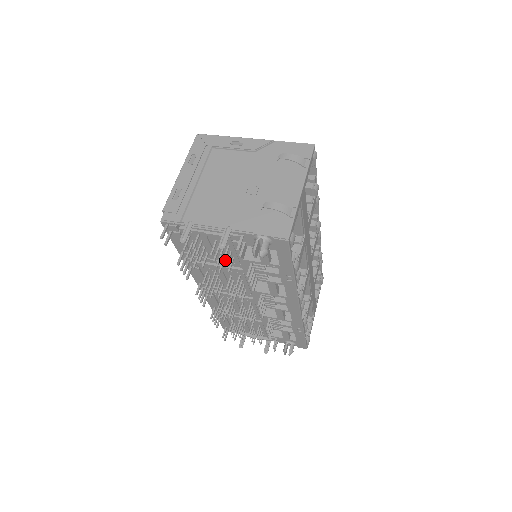
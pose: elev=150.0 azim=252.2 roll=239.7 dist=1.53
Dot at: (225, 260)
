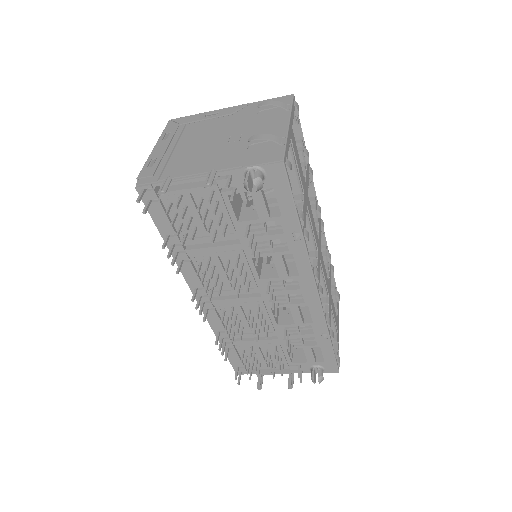
Dot at: (217, 232)
